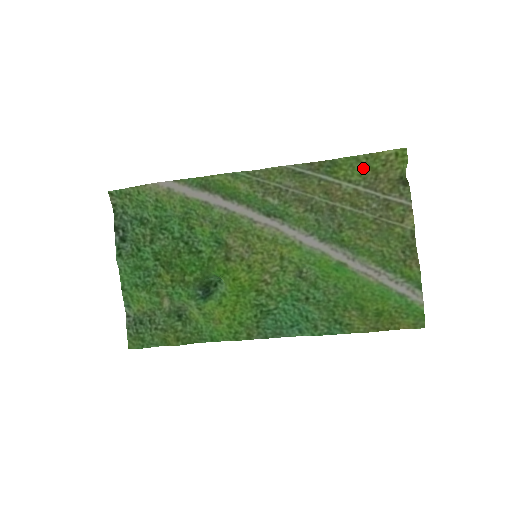
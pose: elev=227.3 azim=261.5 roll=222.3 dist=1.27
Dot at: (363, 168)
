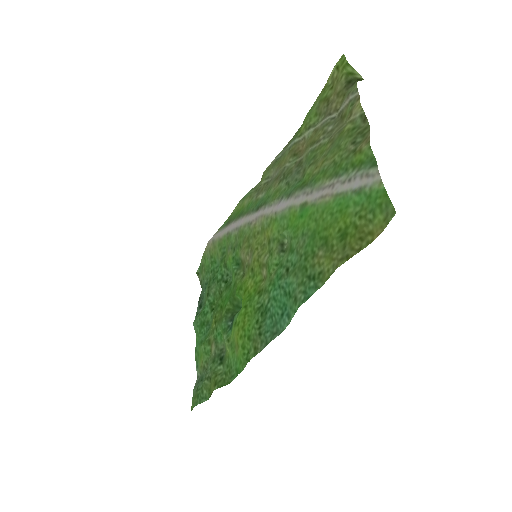
Dot at: (316, 107)
